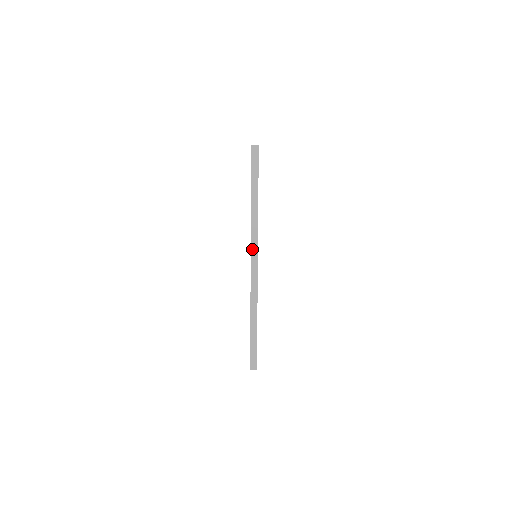
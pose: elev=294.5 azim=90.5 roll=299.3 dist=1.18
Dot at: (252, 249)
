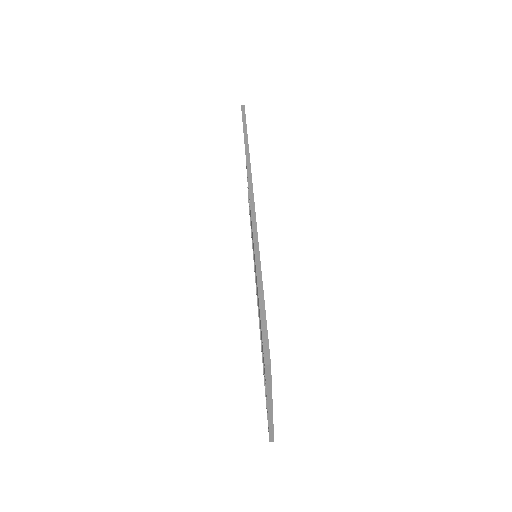
Dot at: (268, 405)
